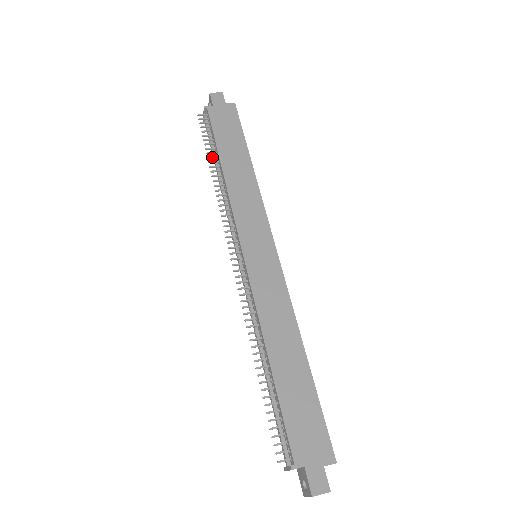
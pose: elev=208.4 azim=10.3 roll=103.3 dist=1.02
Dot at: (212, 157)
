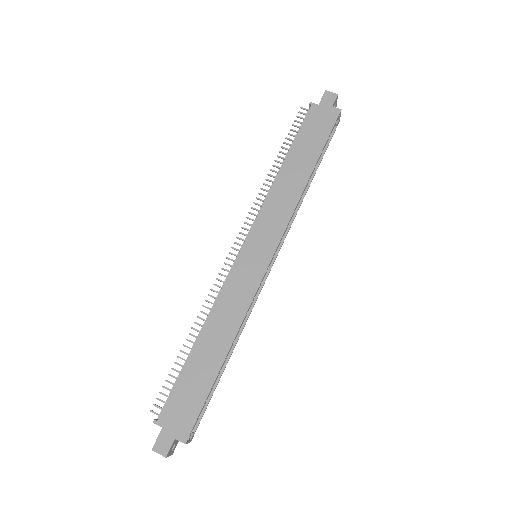
Dot at: (283, 153)
